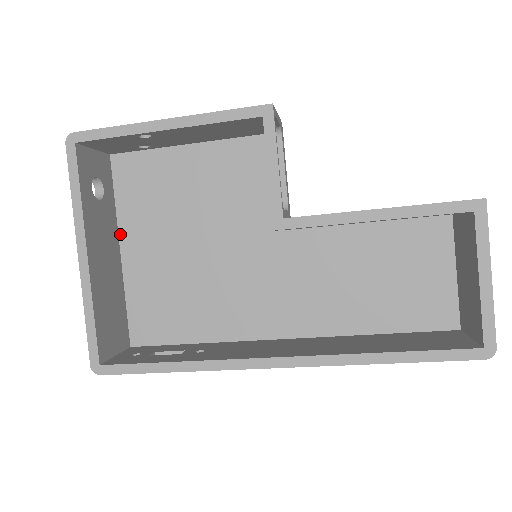
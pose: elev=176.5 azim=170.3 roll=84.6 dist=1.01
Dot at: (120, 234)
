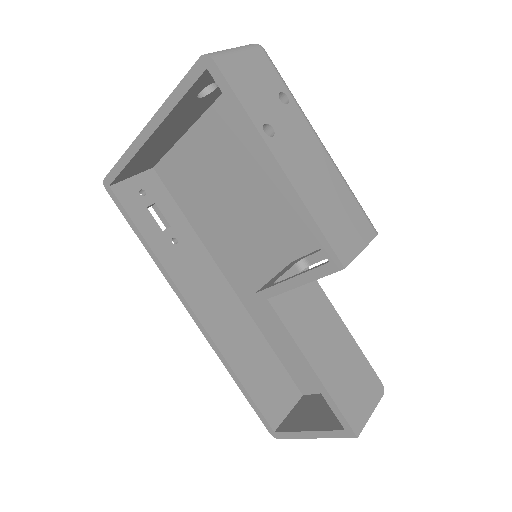
Dot at: (207, 112)
